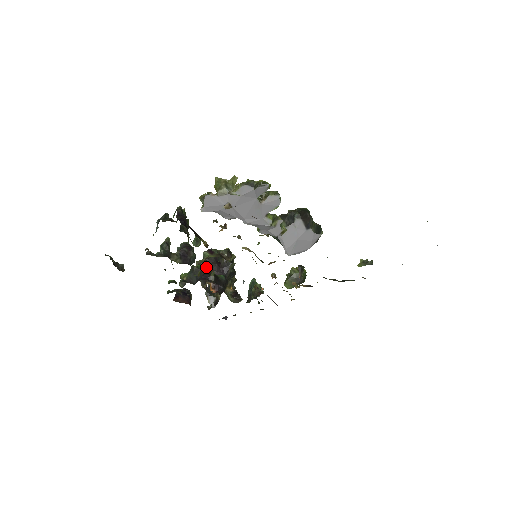
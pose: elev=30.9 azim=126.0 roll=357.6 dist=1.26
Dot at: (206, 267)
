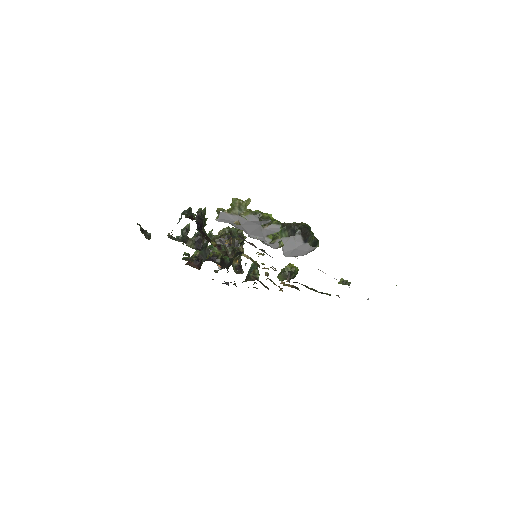
Dot at: occluded
